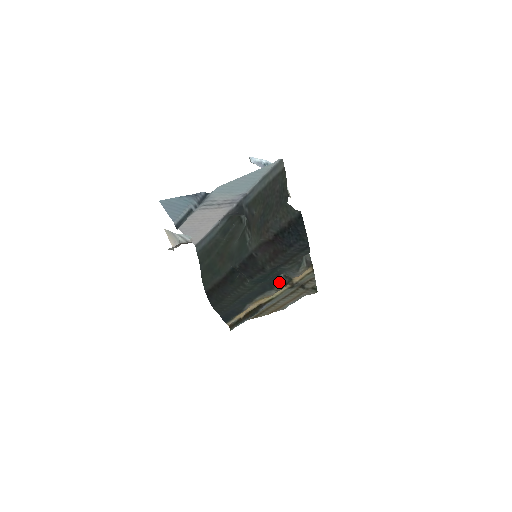
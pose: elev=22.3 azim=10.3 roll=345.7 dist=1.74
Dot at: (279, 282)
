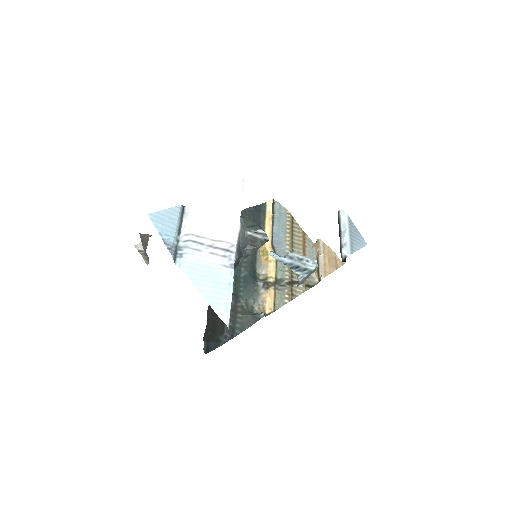
Dot at: (258, 279)
